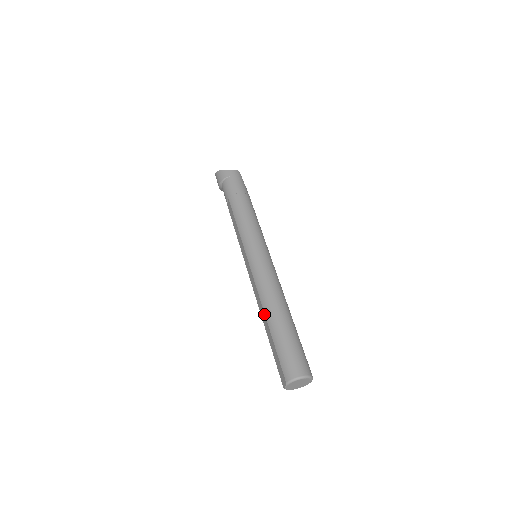
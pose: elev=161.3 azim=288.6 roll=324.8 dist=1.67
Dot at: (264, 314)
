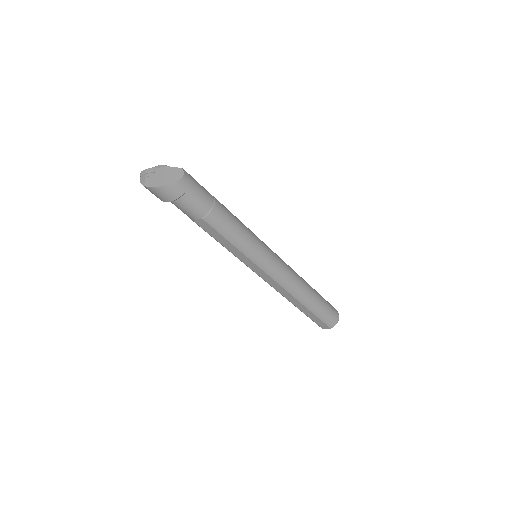
Dot at: (298, 301)
